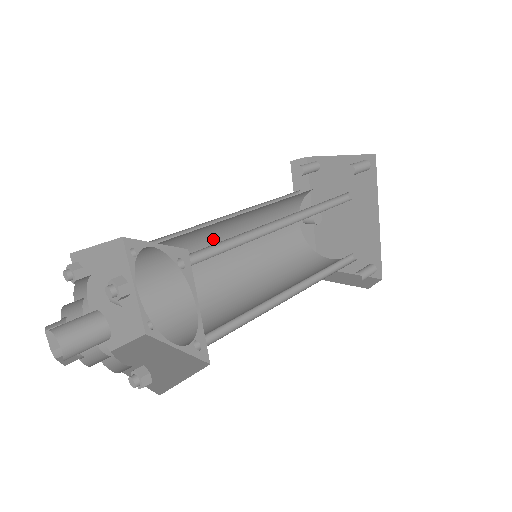
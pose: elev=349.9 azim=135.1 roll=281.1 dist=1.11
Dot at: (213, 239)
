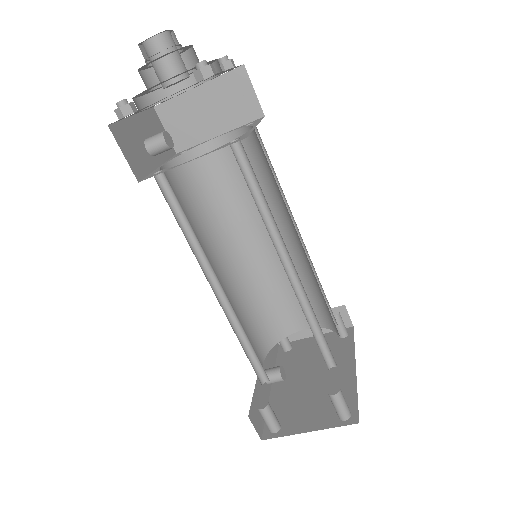
Dot at: (216, 243)
